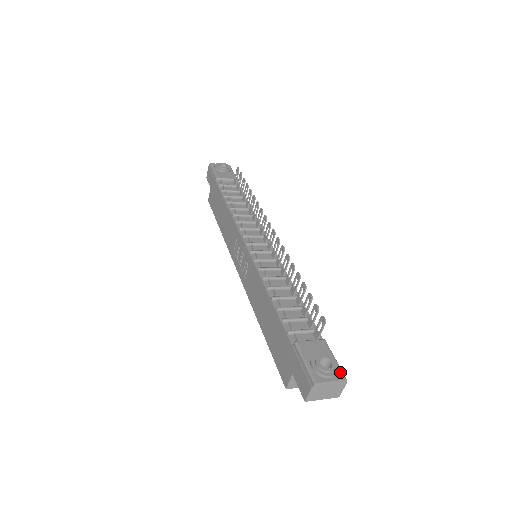
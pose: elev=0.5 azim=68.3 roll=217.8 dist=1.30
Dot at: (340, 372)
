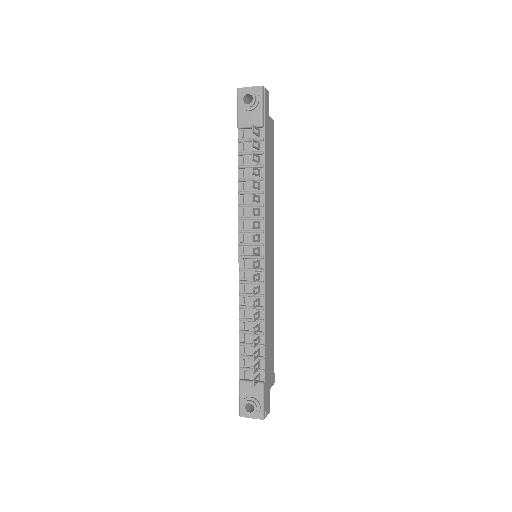
Dot at: (261, 413)
